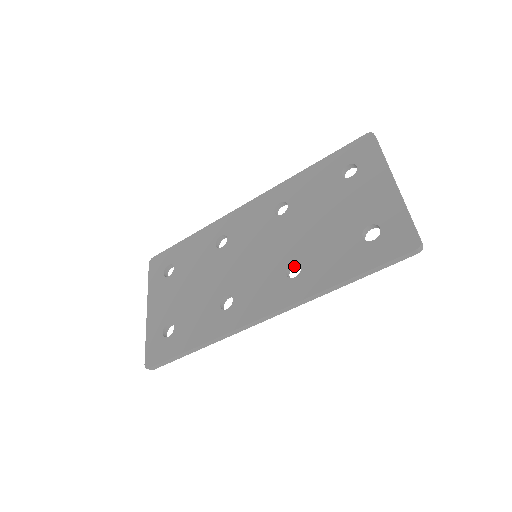
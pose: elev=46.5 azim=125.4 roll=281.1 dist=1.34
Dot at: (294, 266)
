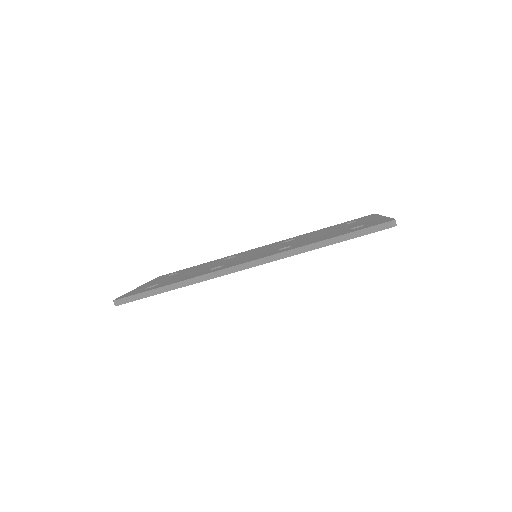
Dot at: occluded
